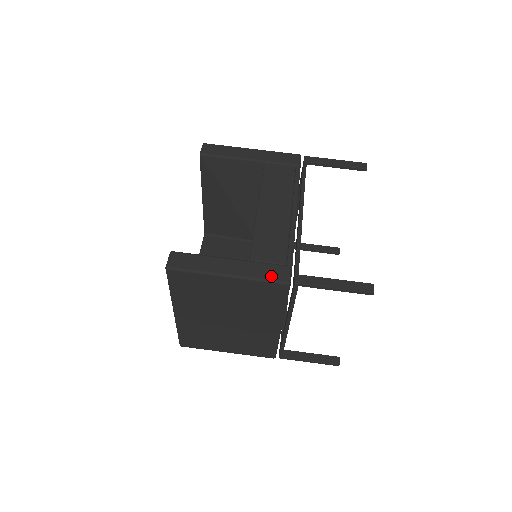
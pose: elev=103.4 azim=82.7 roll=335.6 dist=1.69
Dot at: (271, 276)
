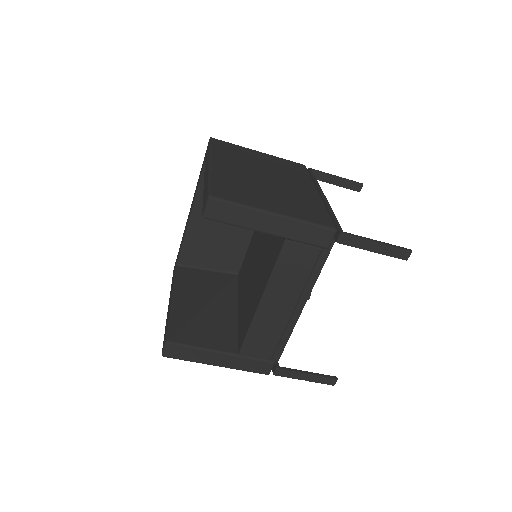
Dot at: (254, 370)
